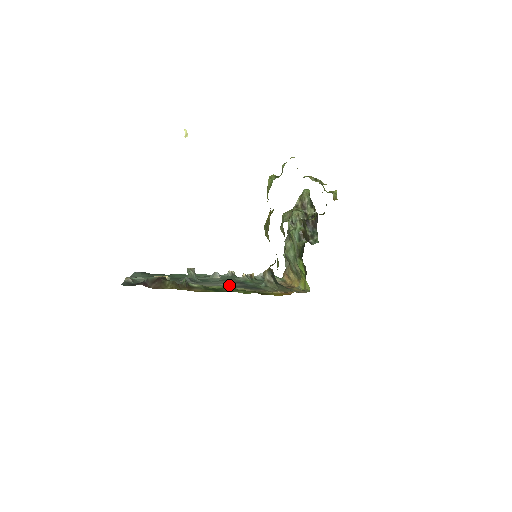
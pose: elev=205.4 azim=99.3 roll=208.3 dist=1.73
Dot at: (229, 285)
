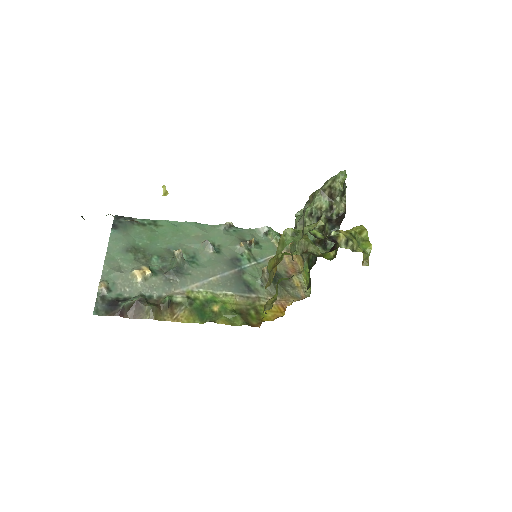
Dot at: (220, 279)
